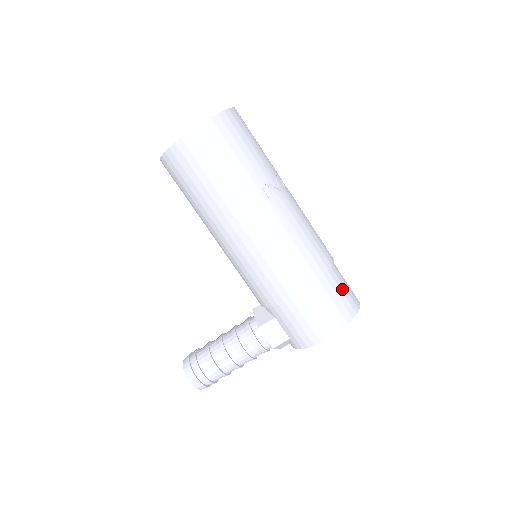
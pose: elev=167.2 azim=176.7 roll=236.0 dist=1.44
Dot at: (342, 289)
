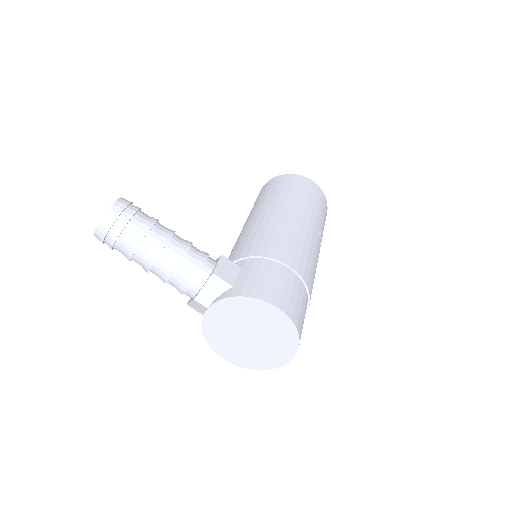
Dot at: occluded
